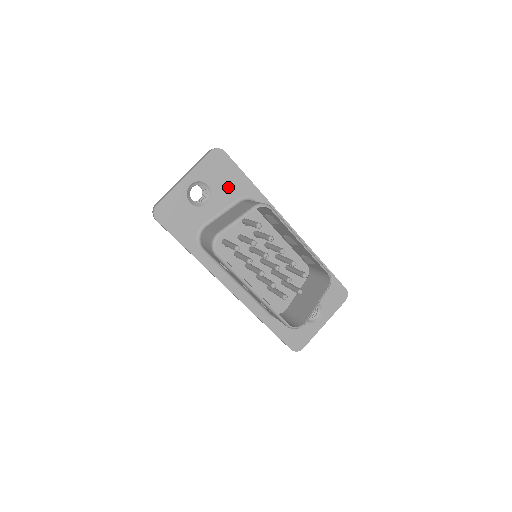
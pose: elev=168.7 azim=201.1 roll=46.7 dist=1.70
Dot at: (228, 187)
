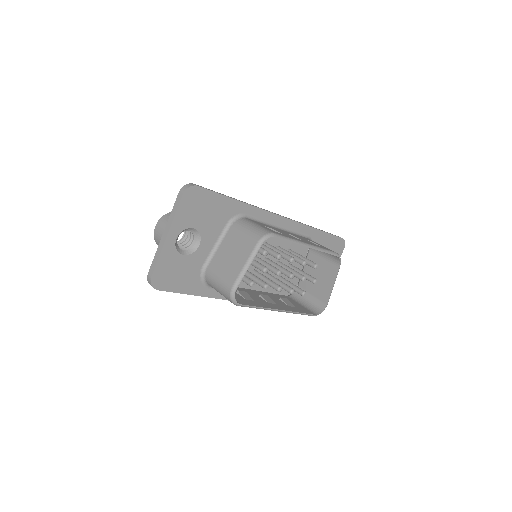
Dot at: (213, 218)
